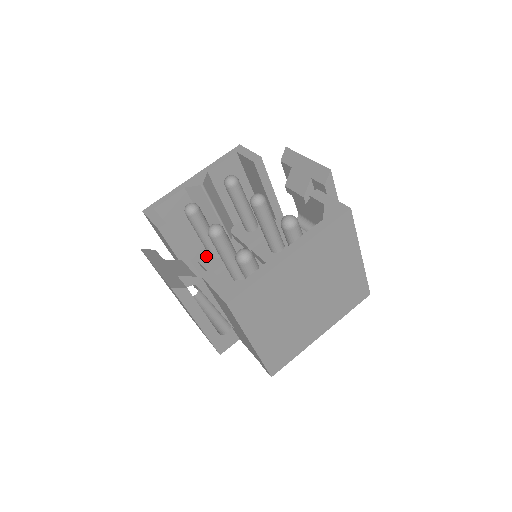
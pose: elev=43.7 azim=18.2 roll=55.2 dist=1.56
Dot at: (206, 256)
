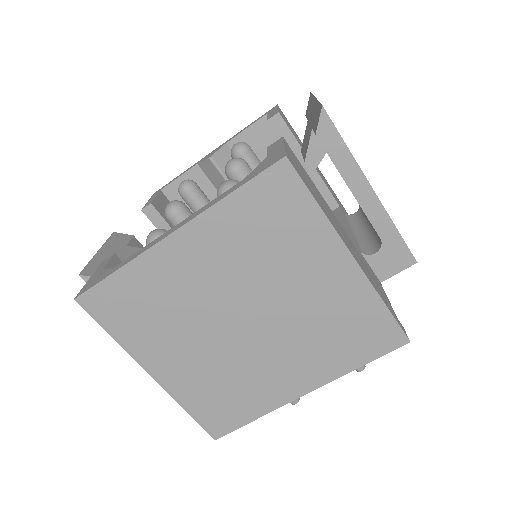
Dot at: occluded
